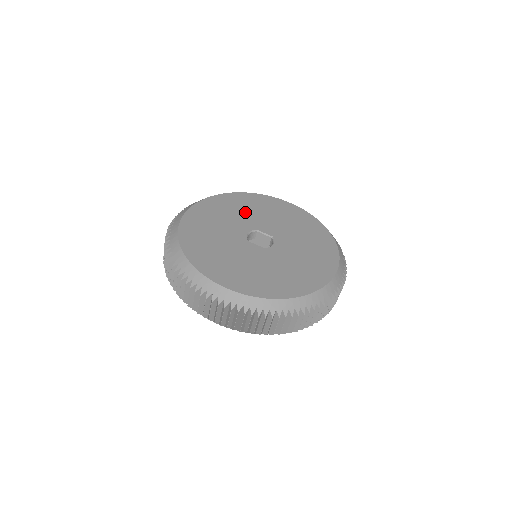
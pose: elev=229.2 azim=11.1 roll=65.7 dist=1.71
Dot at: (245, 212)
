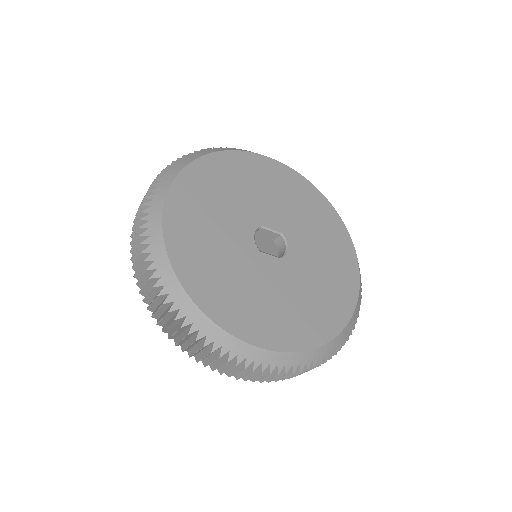
Dot at: (235, 194)
